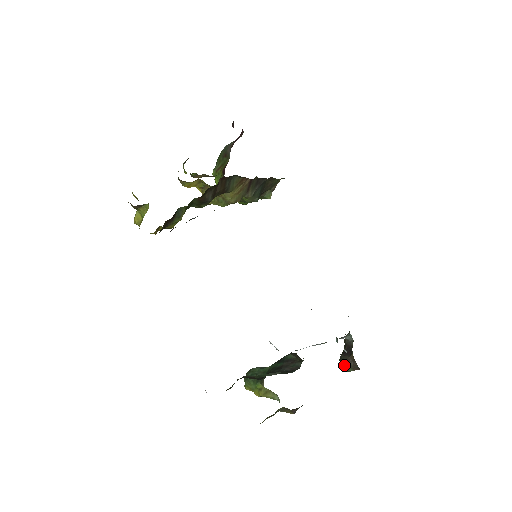
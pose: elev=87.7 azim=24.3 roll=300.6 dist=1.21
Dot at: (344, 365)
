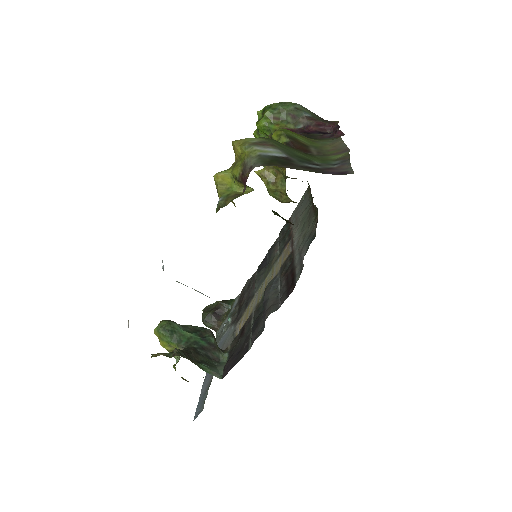
Dot at: (208, 322)
